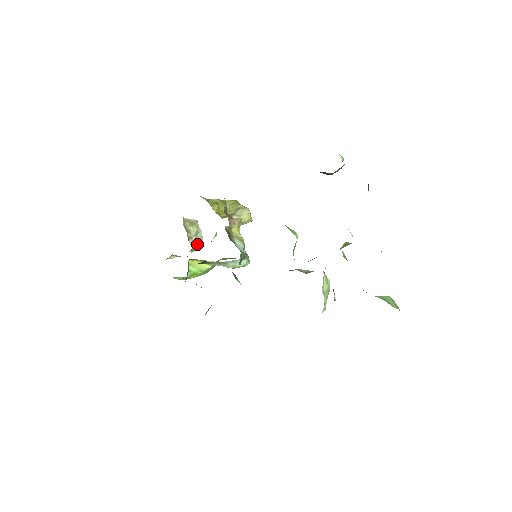
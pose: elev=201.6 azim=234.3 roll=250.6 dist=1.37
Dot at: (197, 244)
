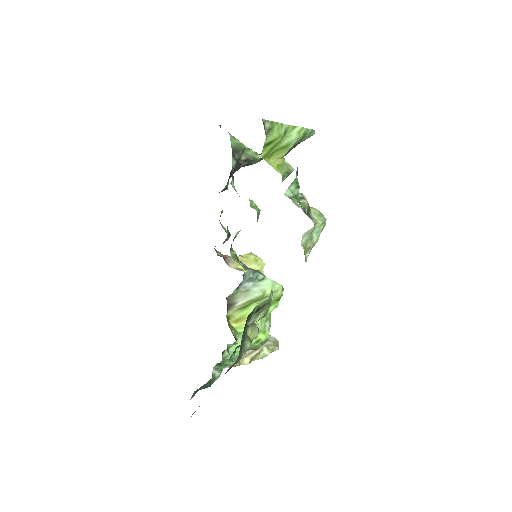
Dot at: (272, 345)
